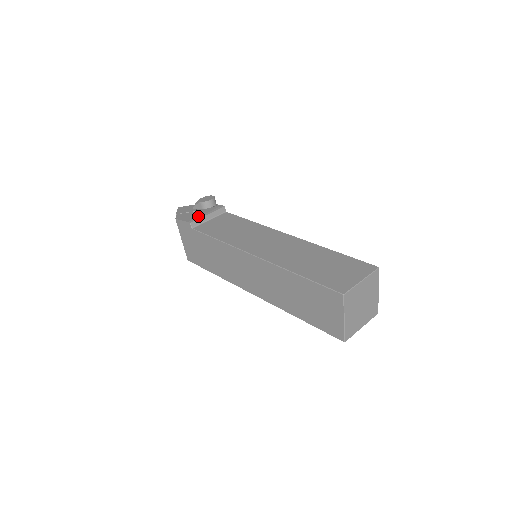
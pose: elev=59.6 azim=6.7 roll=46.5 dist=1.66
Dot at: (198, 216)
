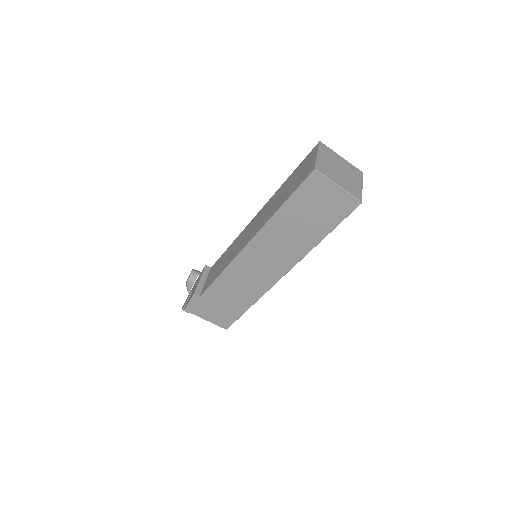
Dot at: (195, 288)
